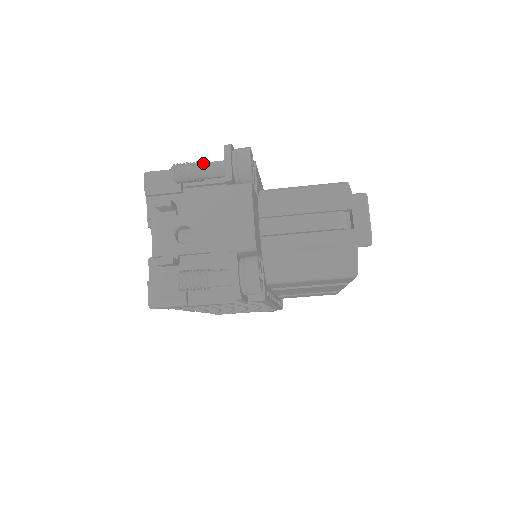
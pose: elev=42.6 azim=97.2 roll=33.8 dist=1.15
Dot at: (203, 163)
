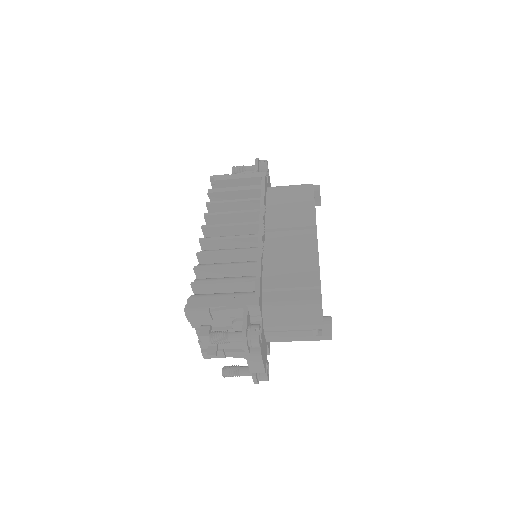
Dot at: (229, 338)
